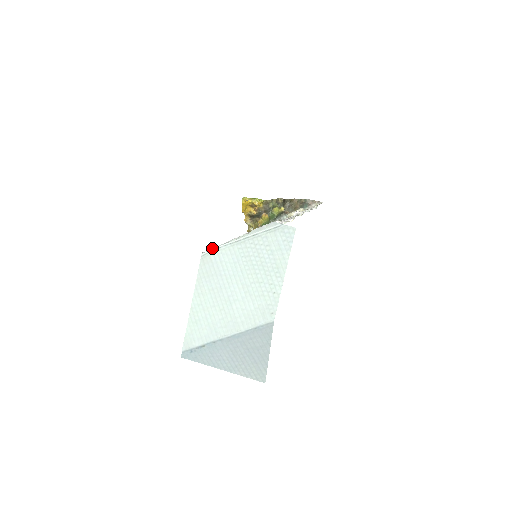
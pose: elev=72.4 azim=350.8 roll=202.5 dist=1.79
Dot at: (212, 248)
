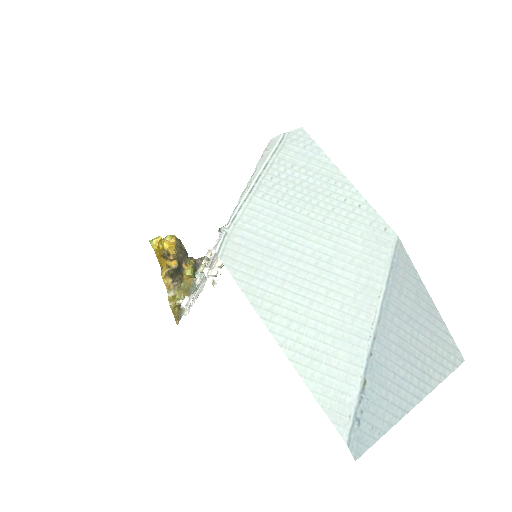
Dot at: (224, 228)
